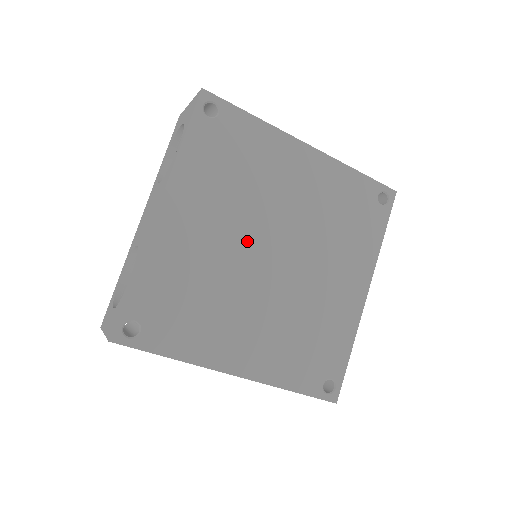
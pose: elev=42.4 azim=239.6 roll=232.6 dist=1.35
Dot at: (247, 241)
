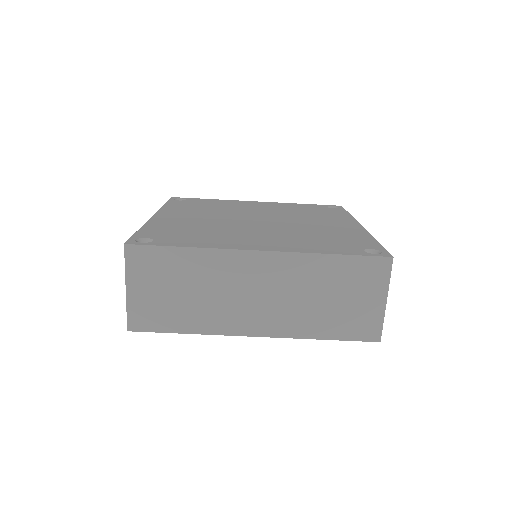
Dot at: (231, 219)
